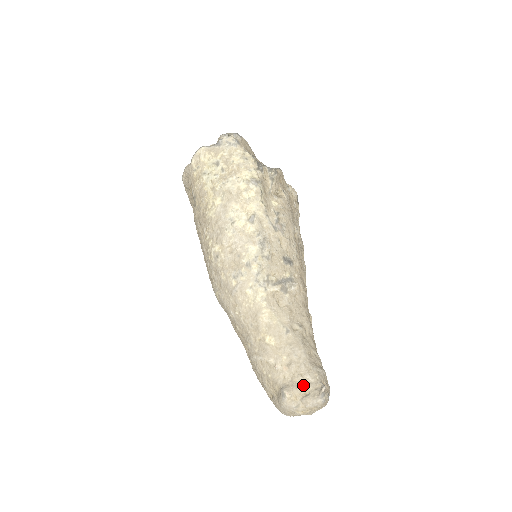
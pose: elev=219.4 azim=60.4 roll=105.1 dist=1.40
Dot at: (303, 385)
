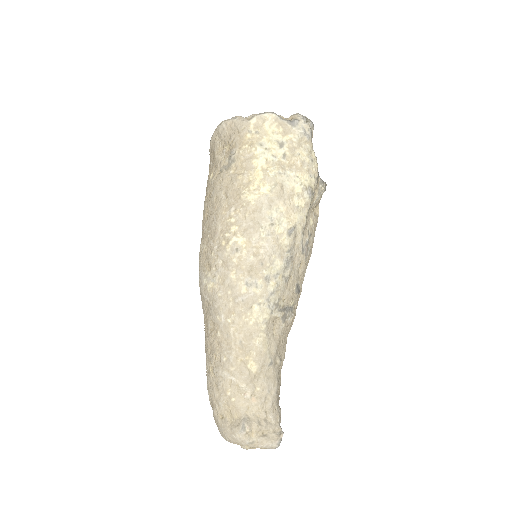
Dot at: (265, 424)
